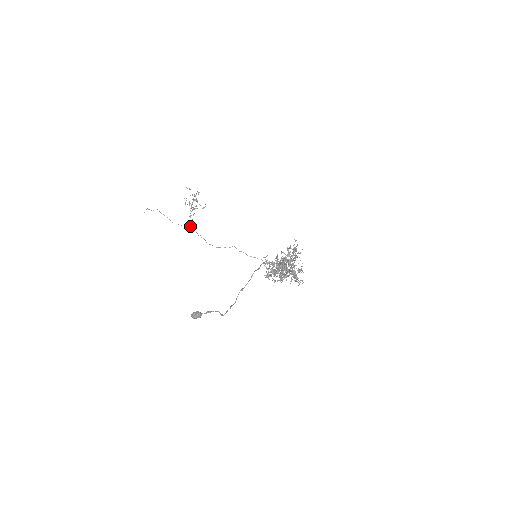
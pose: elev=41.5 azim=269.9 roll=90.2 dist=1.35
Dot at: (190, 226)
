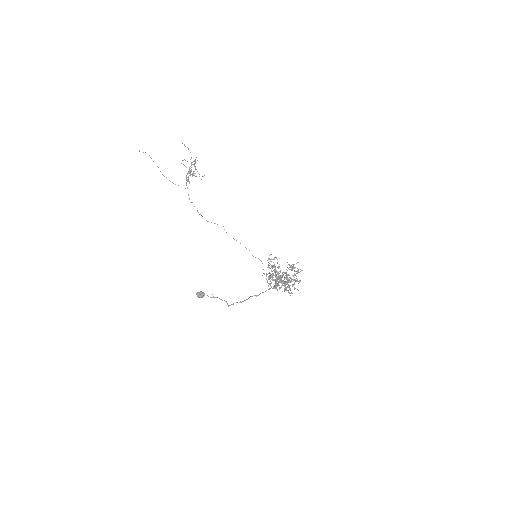
Dot at: occluded
